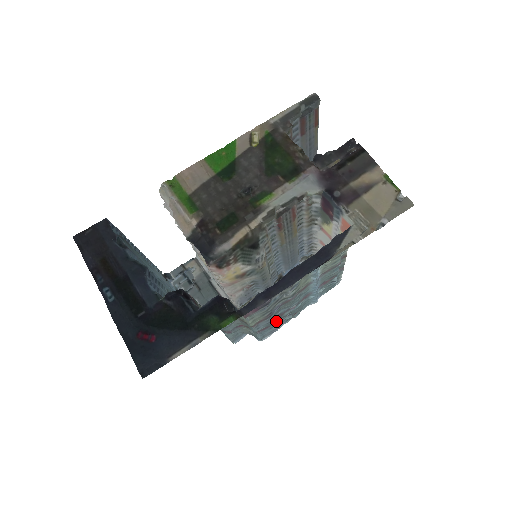
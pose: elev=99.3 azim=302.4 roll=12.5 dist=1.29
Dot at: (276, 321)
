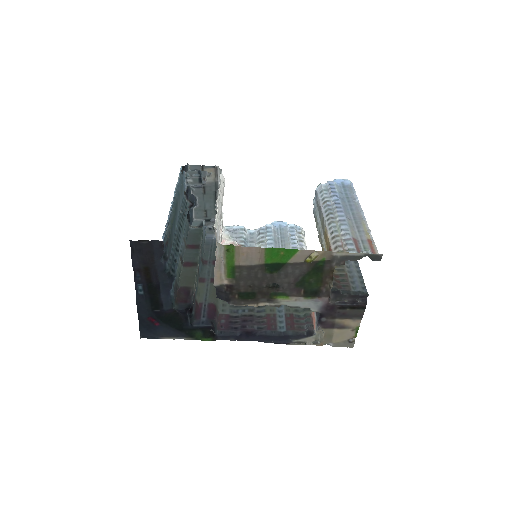
Dot at: occluded
